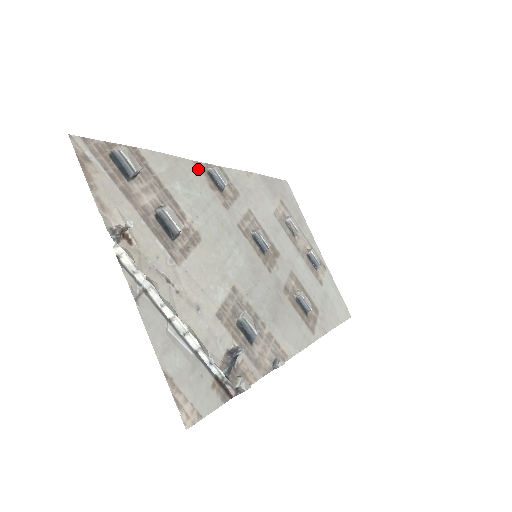
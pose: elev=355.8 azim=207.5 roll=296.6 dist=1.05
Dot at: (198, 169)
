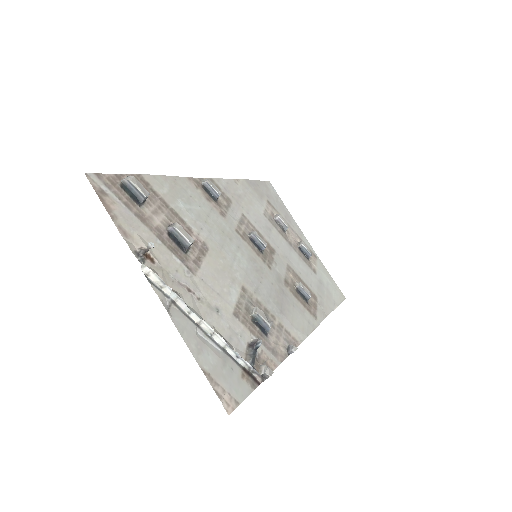
Dot at: (193, 184)
